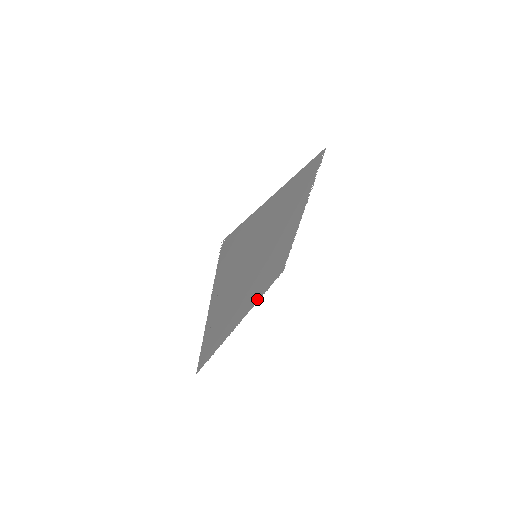
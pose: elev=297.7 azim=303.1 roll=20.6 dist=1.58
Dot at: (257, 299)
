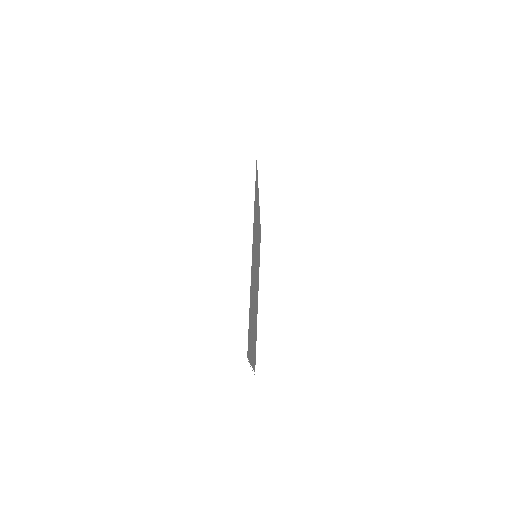
Dot at: occluded
